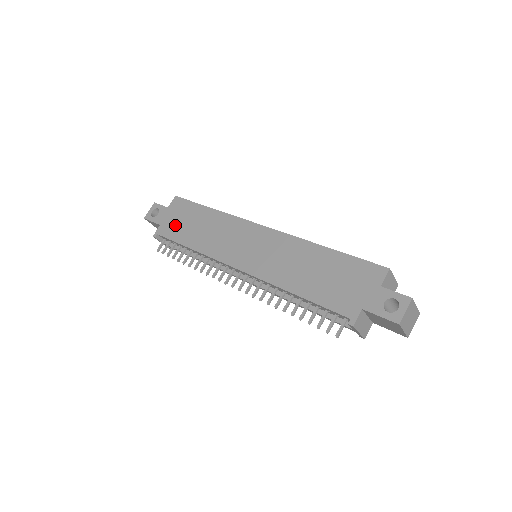
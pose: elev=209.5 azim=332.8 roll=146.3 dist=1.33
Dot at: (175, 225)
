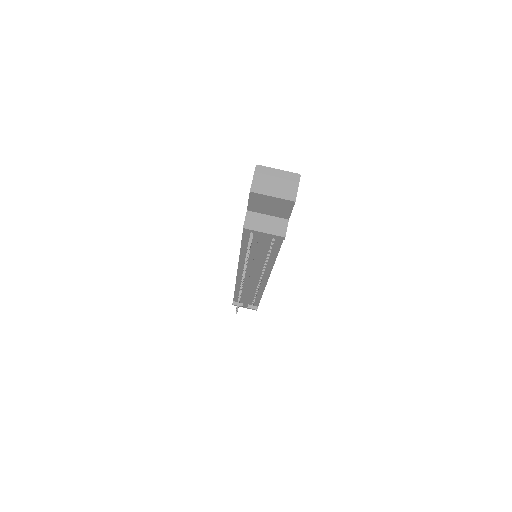
Dot at: occluded
